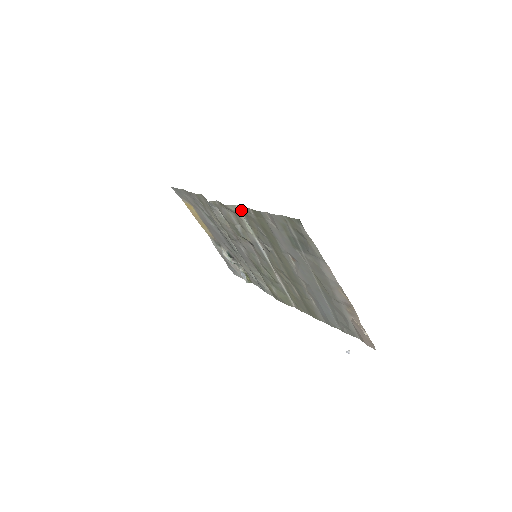
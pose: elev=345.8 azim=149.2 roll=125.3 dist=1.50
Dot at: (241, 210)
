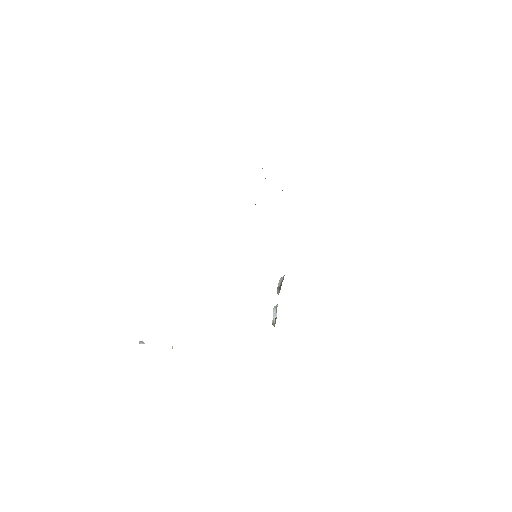
Dot at: occluded
